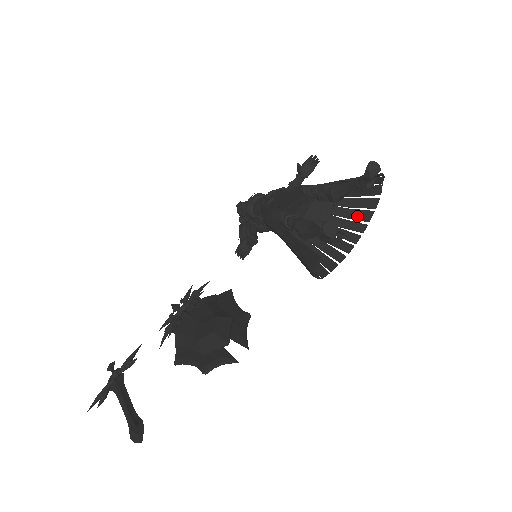
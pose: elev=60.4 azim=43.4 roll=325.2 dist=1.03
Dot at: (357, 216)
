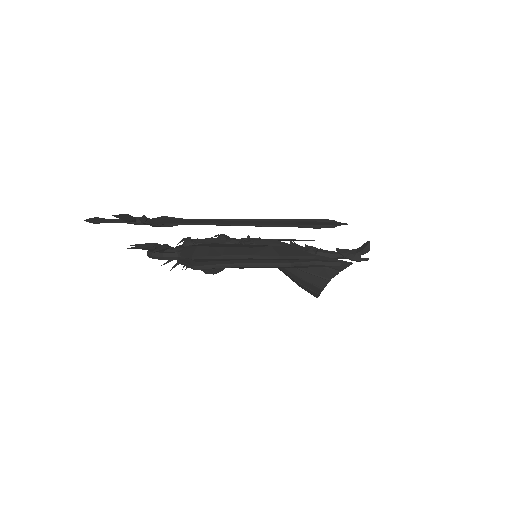
Dot at: occluded
